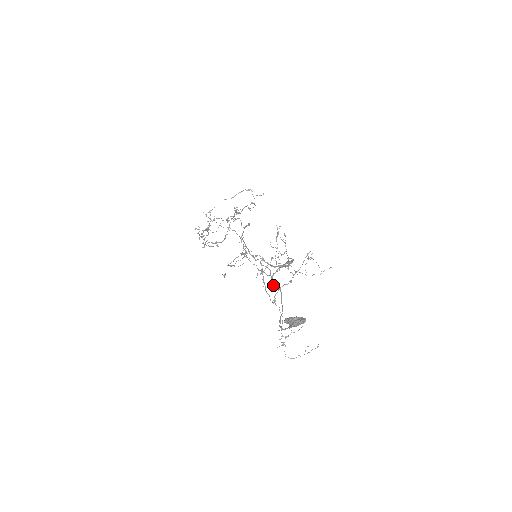
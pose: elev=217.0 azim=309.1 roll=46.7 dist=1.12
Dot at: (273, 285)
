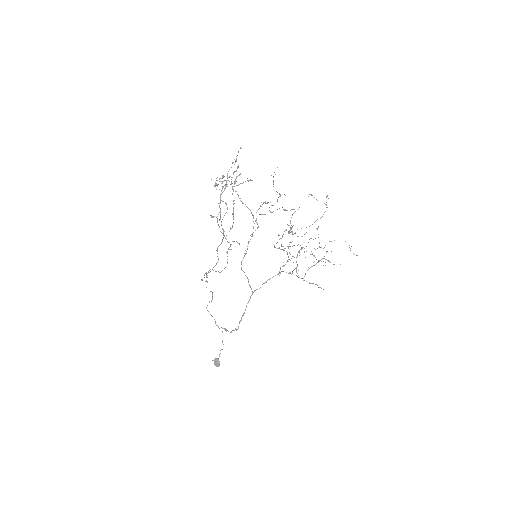
Dot at: occluded
